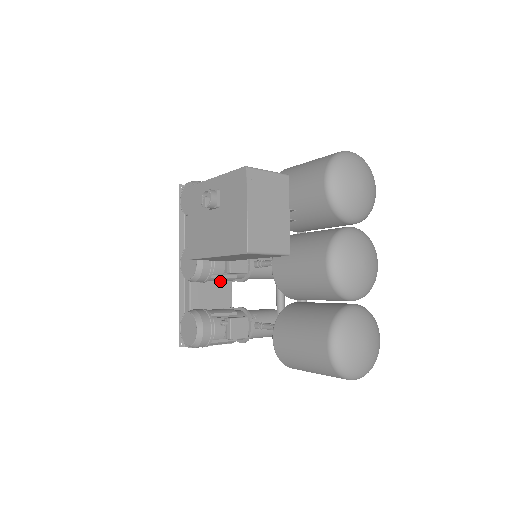
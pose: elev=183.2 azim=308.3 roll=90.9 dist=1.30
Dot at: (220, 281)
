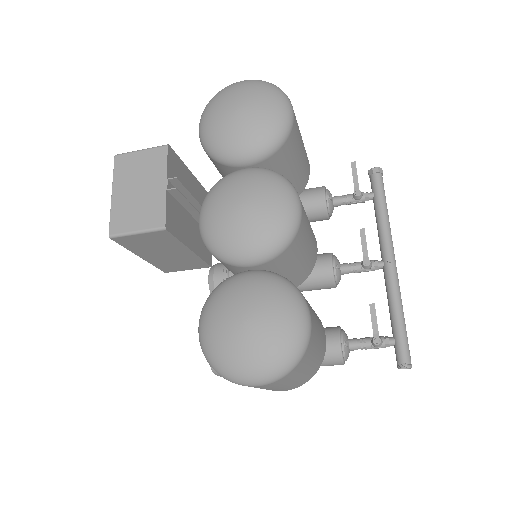
Dot at: occluded
